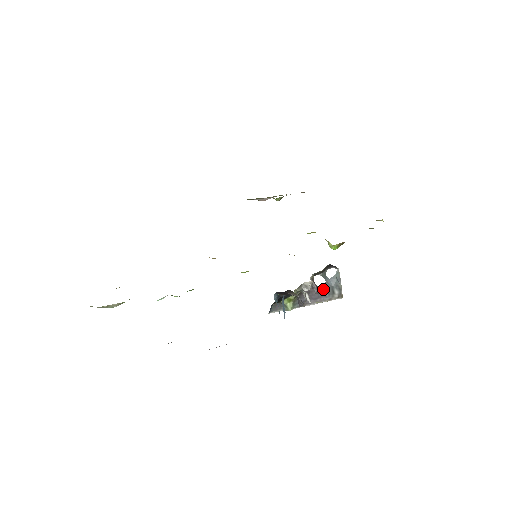
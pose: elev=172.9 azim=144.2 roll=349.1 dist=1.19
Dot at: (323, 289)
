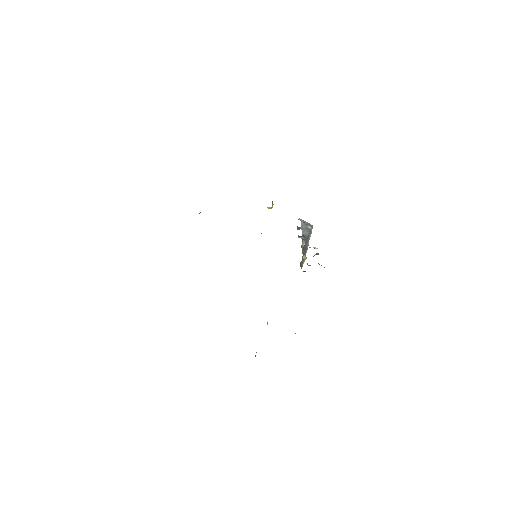
Dot at: (305, 234)
